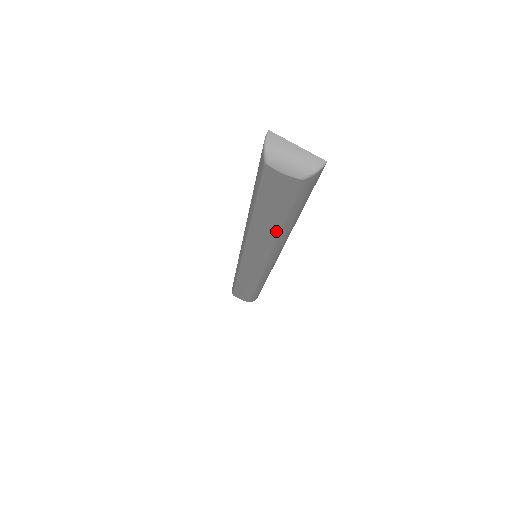
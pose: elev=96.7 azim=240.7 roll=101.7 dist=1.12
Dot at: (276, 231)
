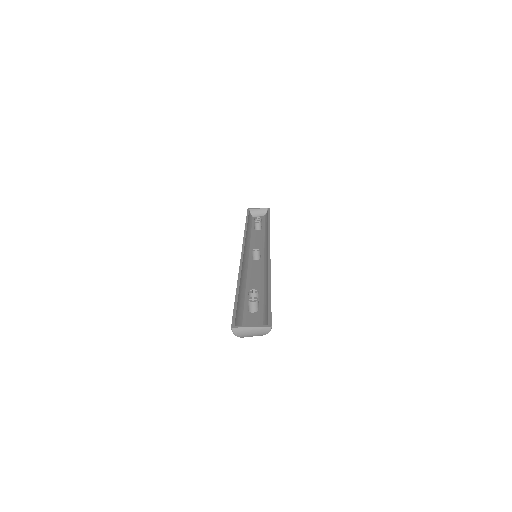
Dot at: occluded
